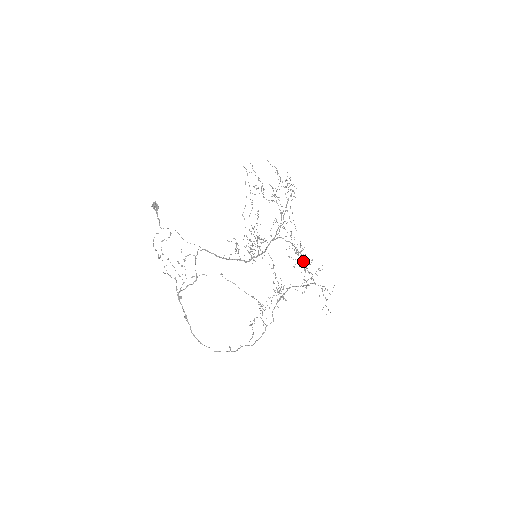
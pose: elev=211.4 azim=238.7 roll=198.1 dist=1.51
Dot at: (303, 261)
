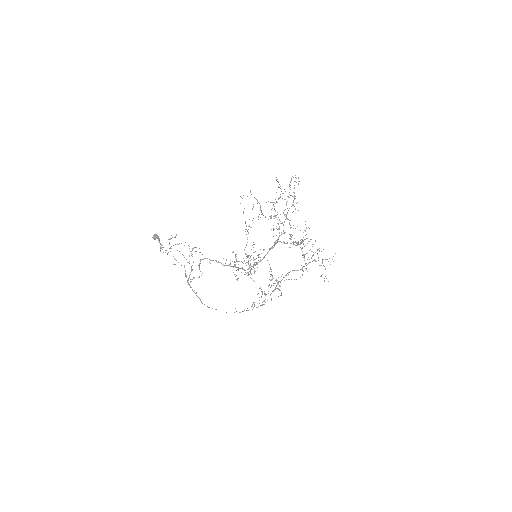
Dot at: (302, 254)
